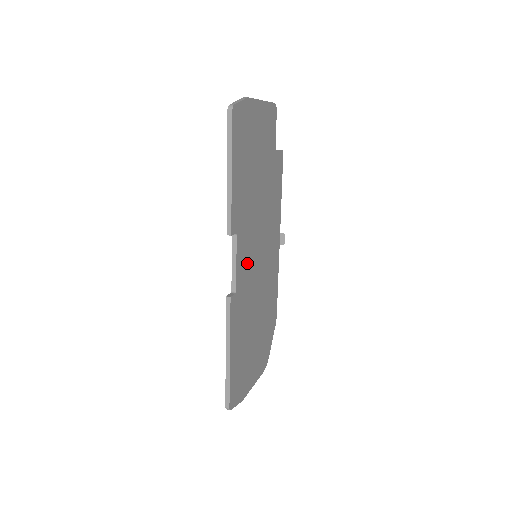
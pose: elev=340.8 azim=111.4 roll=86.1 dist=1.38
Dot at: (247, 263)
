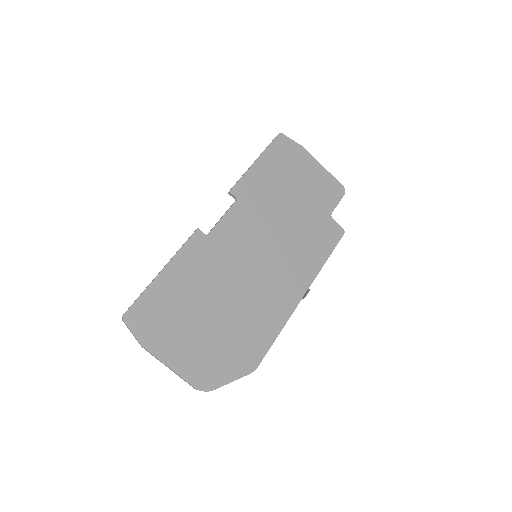
Dot at: (237, 238)
